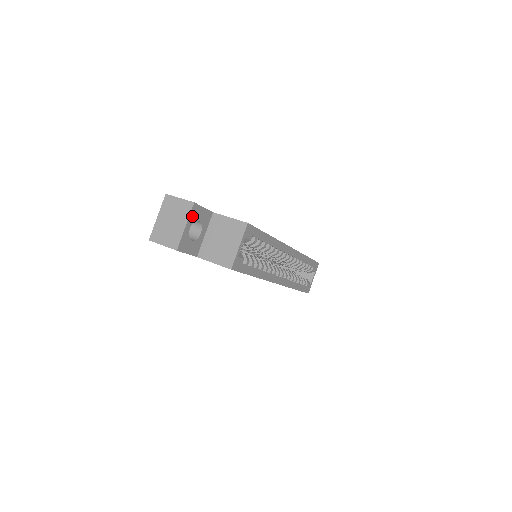
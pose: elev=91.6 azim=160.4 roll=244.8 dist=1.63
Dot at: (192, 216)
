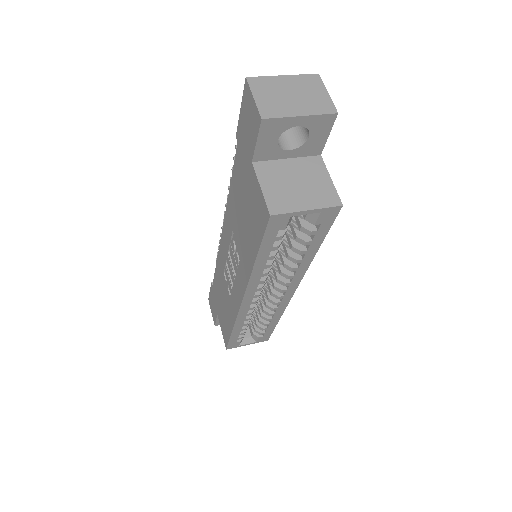
Dot at: (317, 120)
